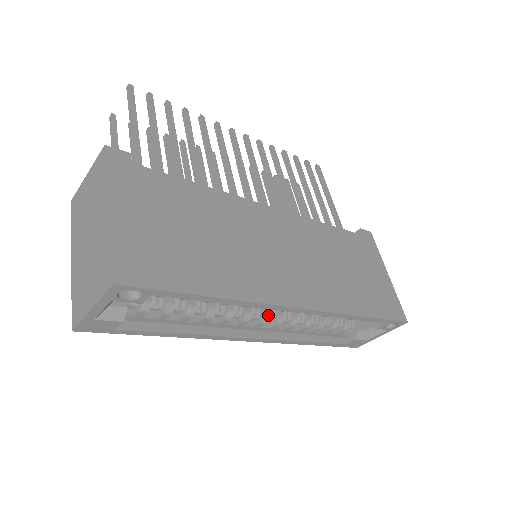
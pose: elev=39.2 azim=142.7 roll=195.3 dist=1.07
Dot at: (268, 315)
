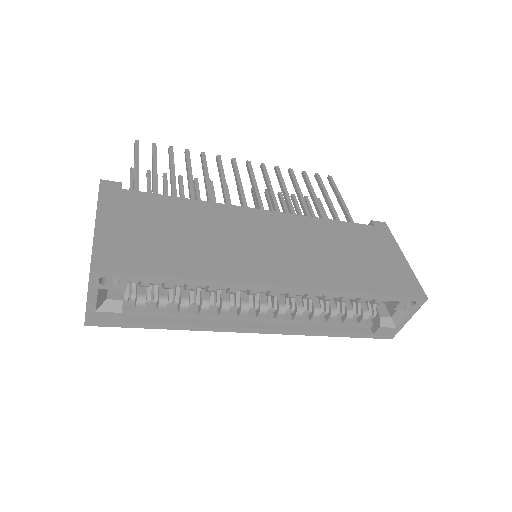
Dot at: (269, 305)
